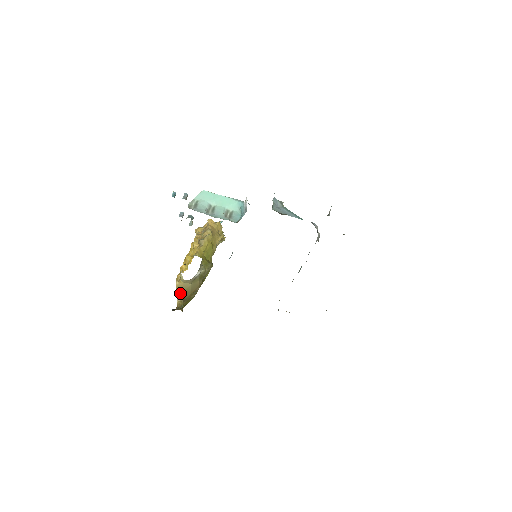
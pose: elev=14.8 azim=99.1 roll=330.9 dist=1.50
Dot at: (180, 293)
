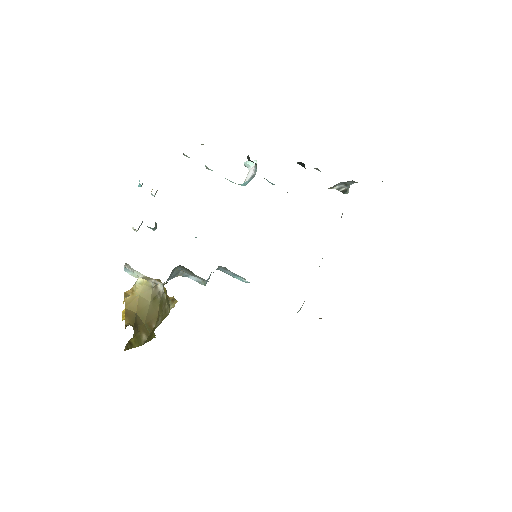
Dot at: (130, 313)
